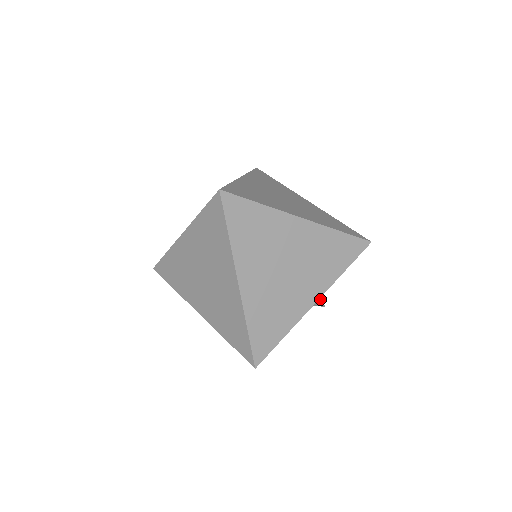
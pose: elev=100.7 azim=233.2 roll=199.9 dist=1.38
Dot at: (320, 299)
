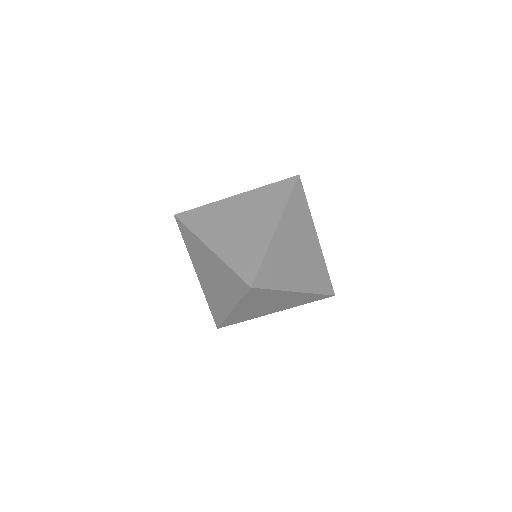
Dot at: occluded
